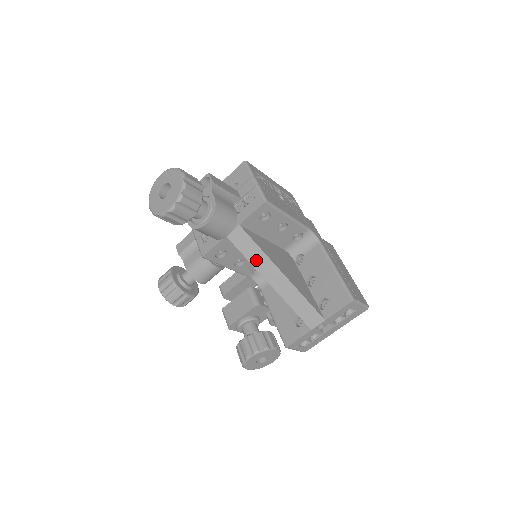
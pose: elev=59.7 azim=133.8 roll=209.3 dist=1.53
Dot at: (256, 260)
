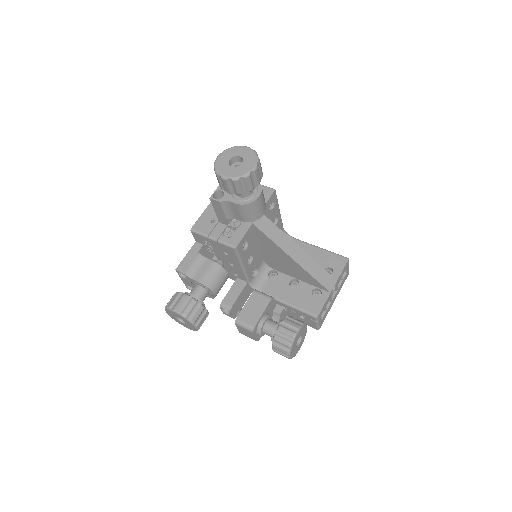
Dot at: (279, 240)
